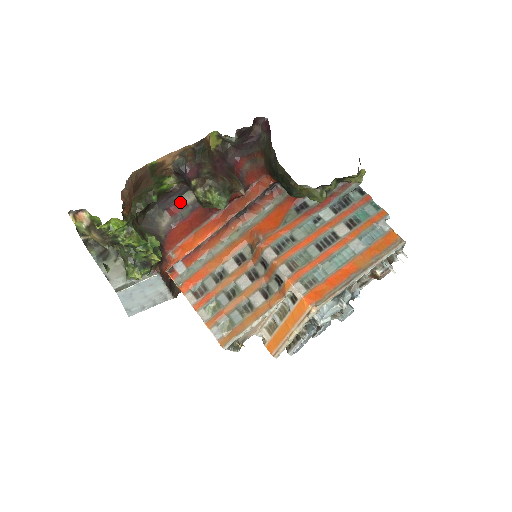
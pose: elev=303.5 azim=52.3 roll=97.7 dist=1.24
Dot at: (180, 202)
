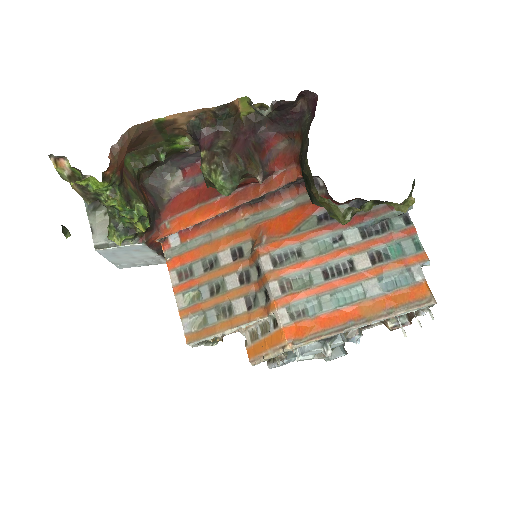
Dot at: (197, 165)
